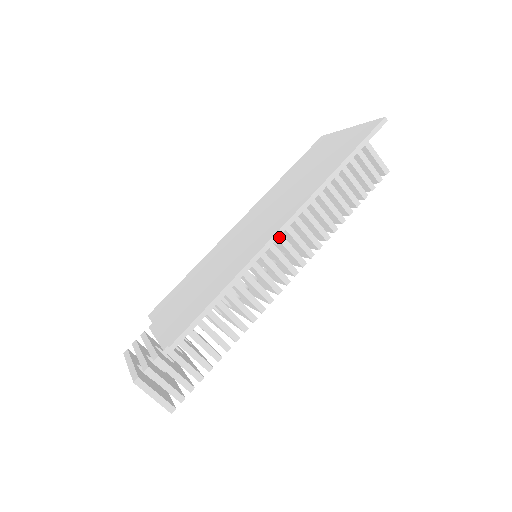
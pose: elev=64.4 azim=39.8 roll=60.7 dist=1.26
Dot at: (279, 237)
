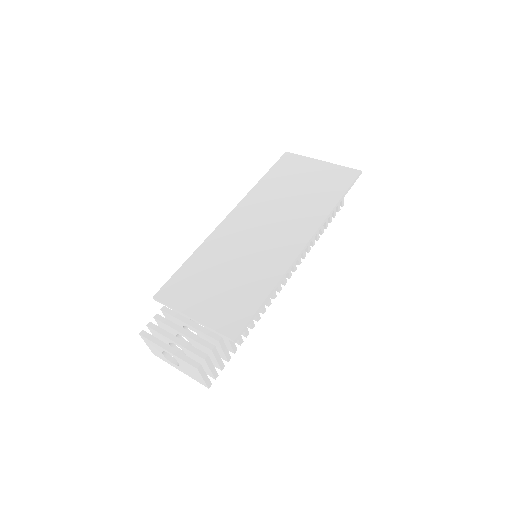
Dot at: occluded
